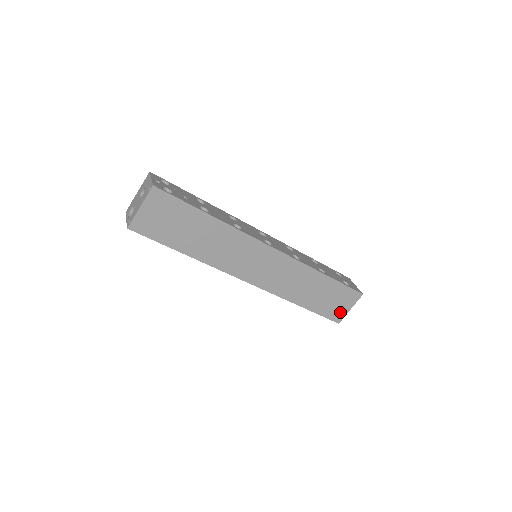
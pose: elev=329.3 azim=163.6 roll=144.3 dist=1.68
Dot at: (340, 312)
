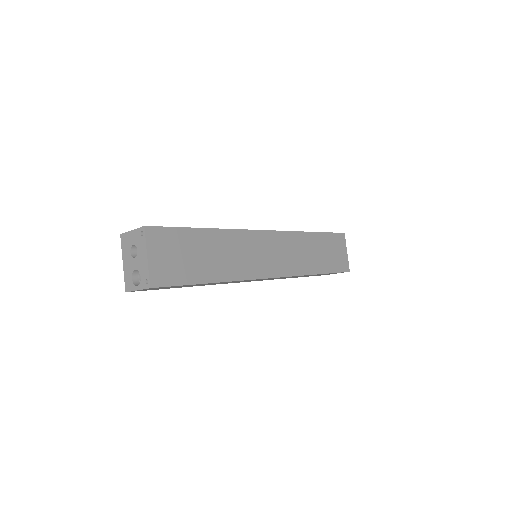
Dot at: (343, 260)
